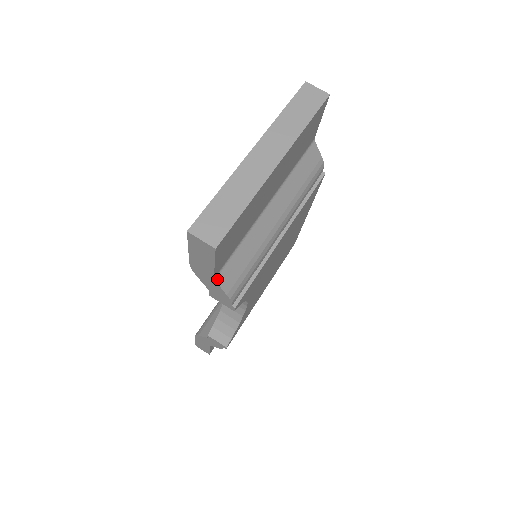
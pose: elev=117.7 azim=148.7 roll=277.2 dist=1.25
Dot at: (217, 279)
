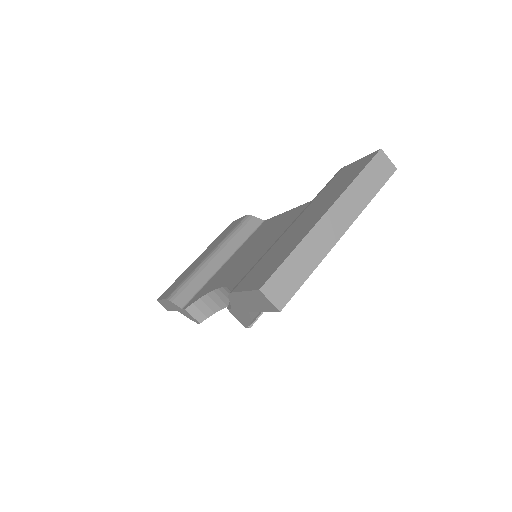
Dot at: occluded
